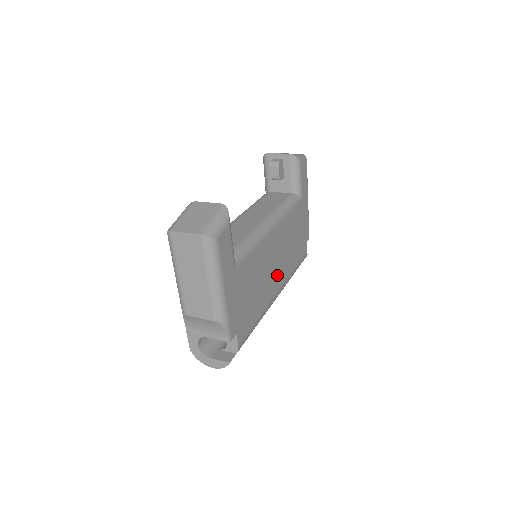
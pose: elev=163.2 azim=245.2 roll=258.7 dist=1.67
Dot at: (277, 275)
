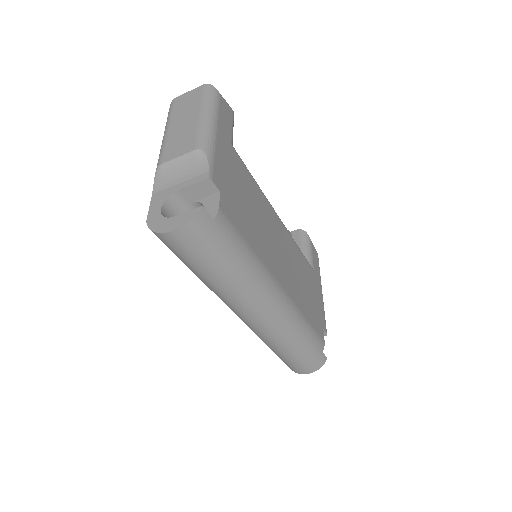
Dot at: (282, 269)
